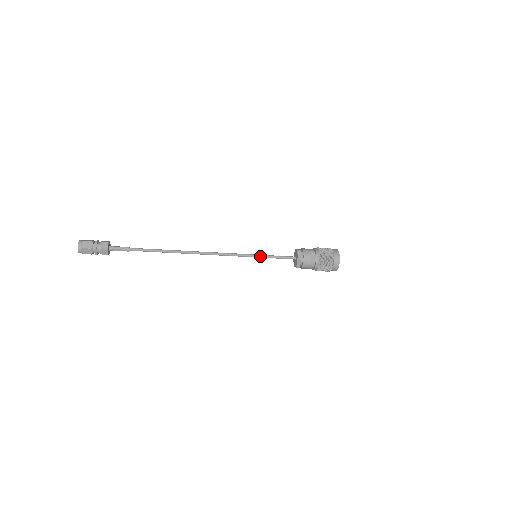
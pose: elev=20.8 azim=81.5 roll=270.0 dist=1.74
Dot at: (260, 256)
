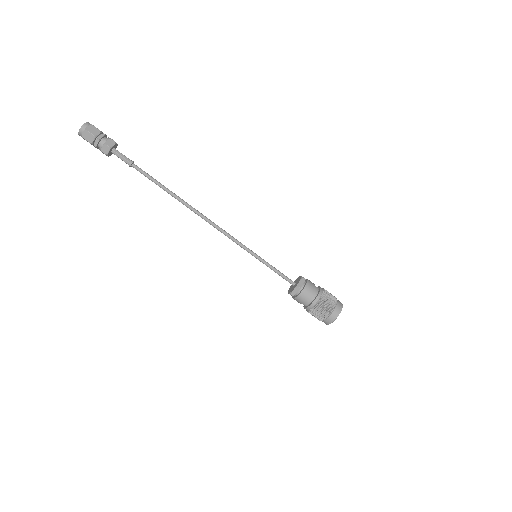
Dot at: occluded
